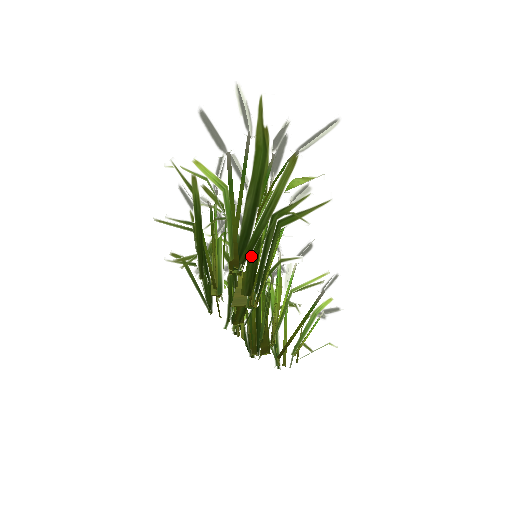
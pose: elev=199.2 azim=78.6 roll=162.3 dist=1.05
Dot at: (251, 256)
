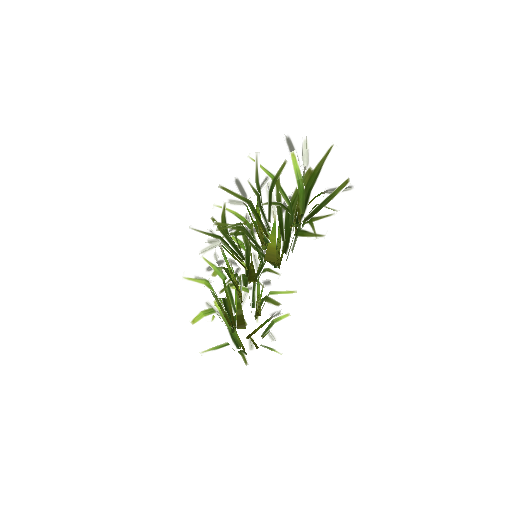
Dot at: (286, 234)
